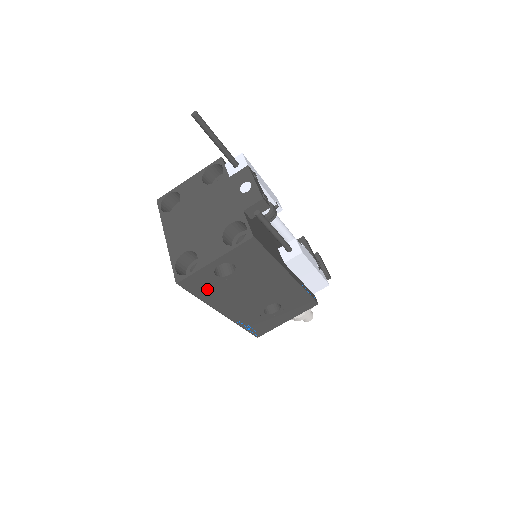
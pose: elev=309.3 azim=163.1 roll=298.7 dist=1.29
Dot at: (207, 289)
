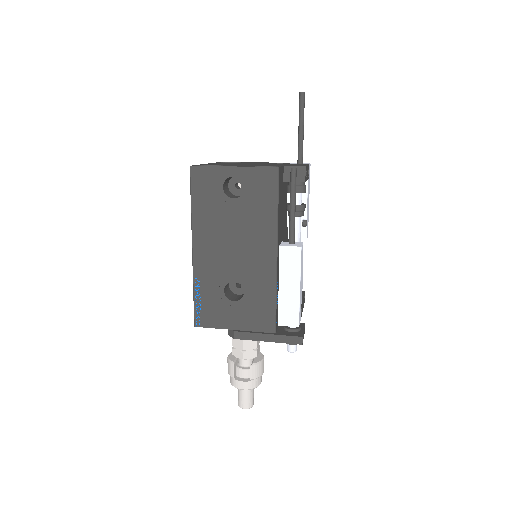
Dot at: (205, 199)
